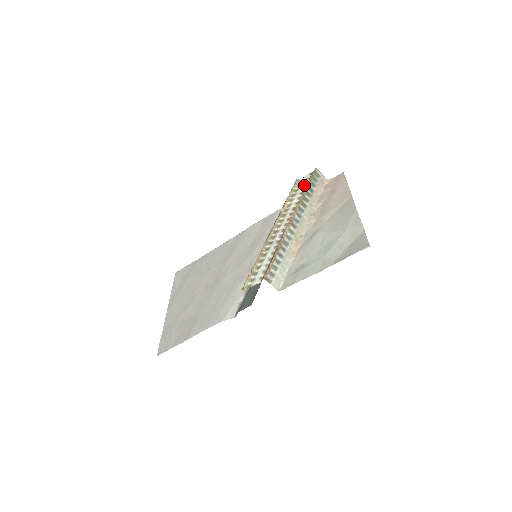
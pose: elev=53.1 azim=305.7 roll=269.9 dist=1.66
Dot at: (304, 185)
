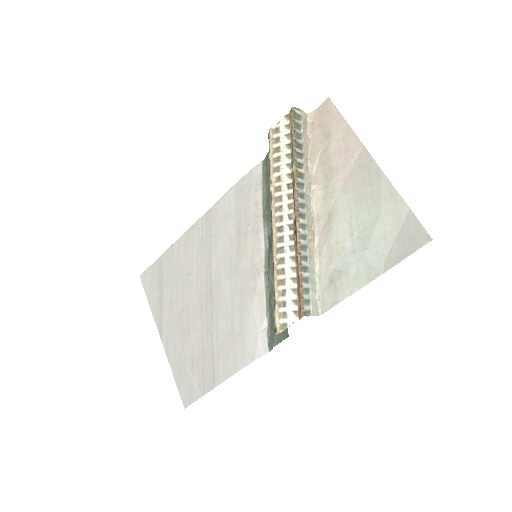
Dot at: (286, 140)
